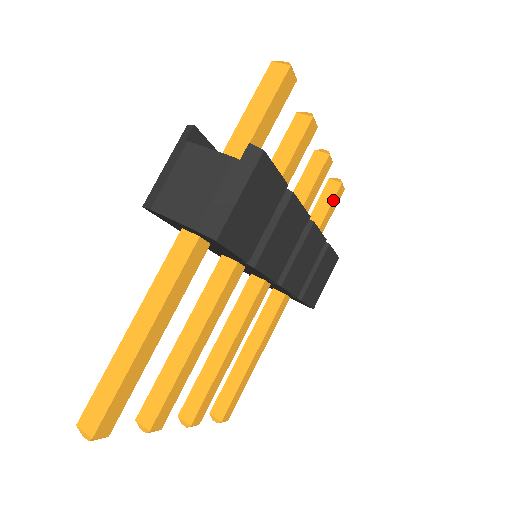
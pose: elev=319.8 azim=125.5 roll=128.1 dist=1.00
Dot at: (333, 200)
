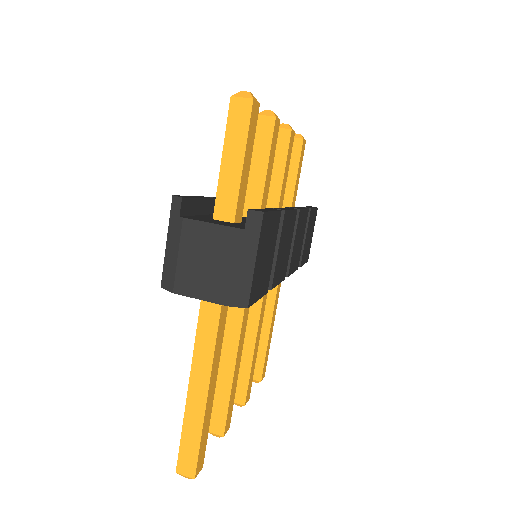
Dot at: (300, 159)
